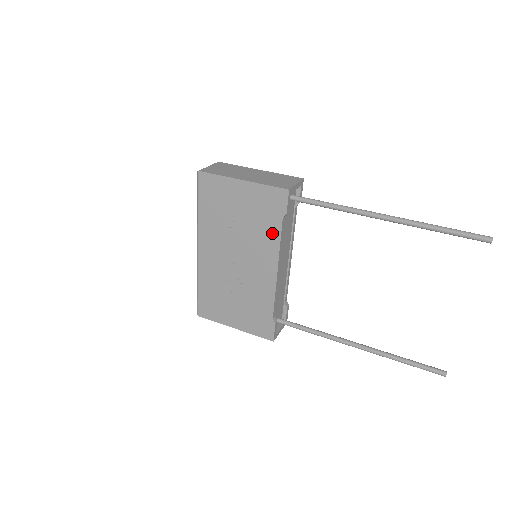
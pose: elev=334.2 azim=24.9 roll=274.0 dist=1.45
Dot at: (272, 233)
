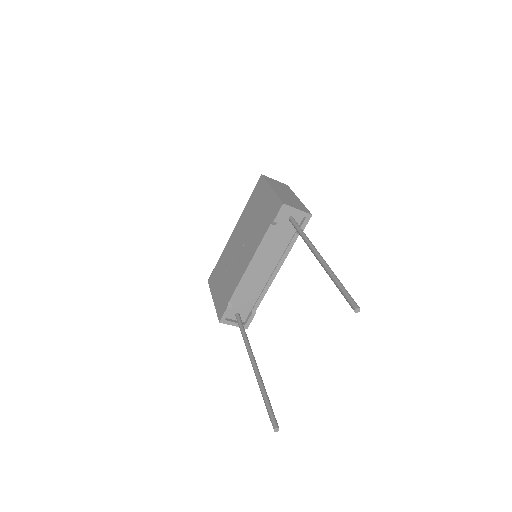
Dot at: (262, 233)
